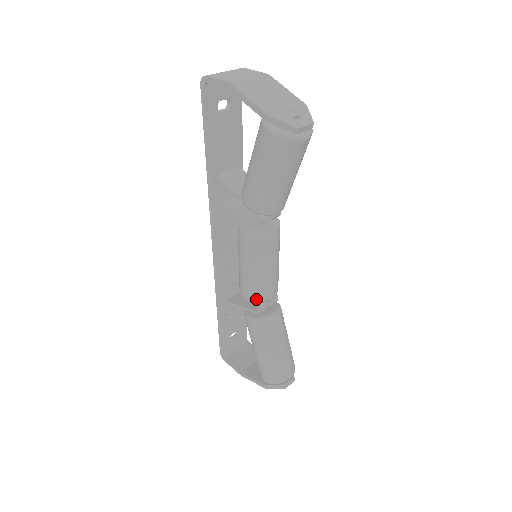
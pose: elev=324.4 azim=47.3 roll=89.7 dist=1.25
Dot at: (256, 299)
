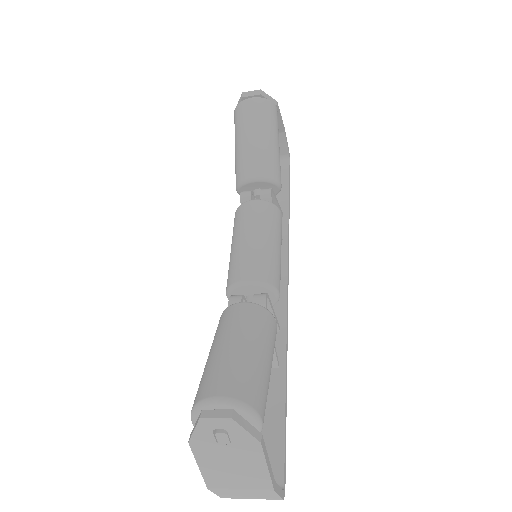
Dot at: (229, 285)
